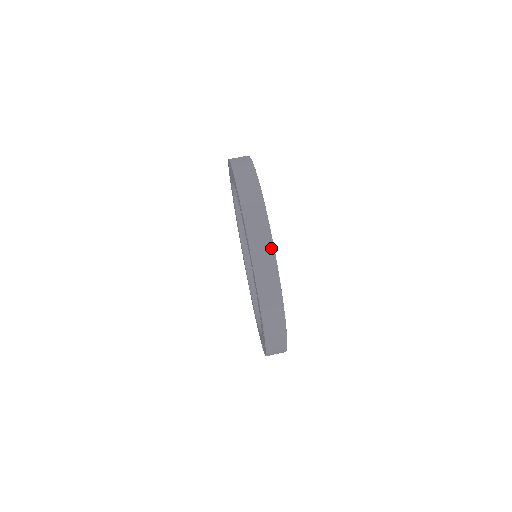
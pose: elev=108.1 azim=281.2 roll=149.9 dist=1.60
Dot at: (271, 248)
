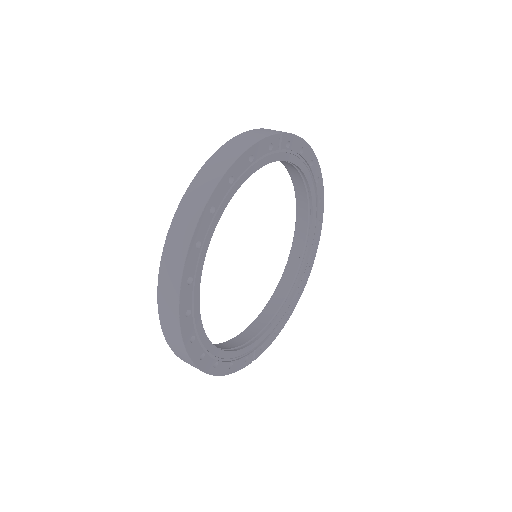
Dot at: (181, 263)
